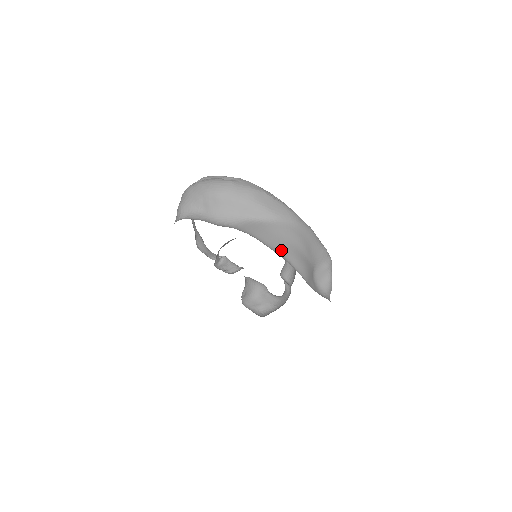
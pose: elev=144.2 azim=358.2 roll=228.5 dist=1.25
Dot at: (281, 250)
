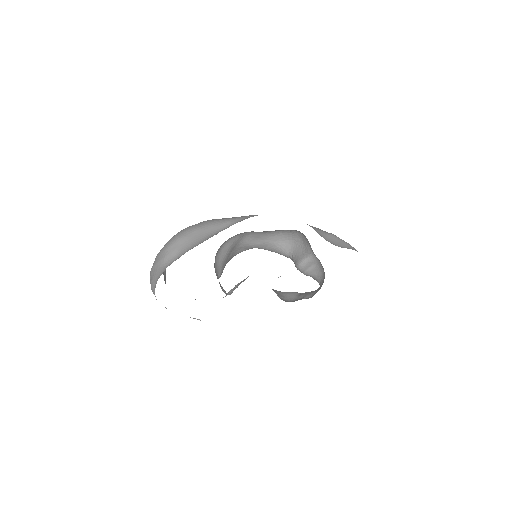
Dot at: occluded
